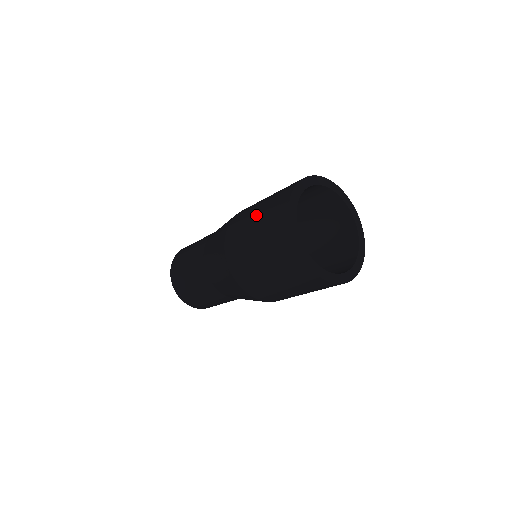
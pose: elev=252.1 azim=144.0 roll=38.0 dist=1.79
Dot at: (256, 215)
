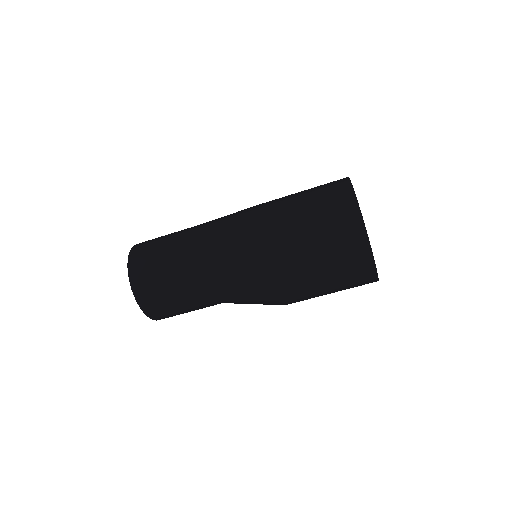
Dot at: (313, 239)
